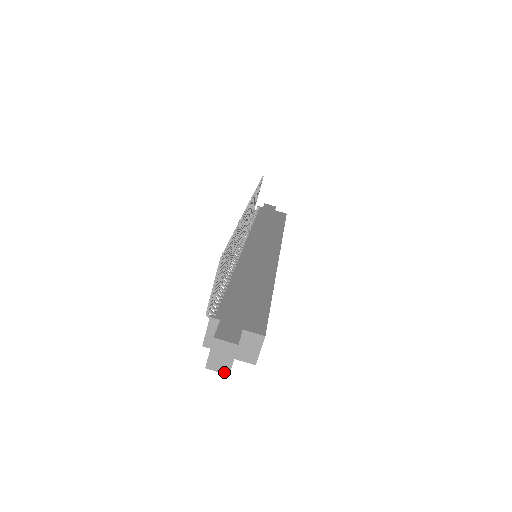
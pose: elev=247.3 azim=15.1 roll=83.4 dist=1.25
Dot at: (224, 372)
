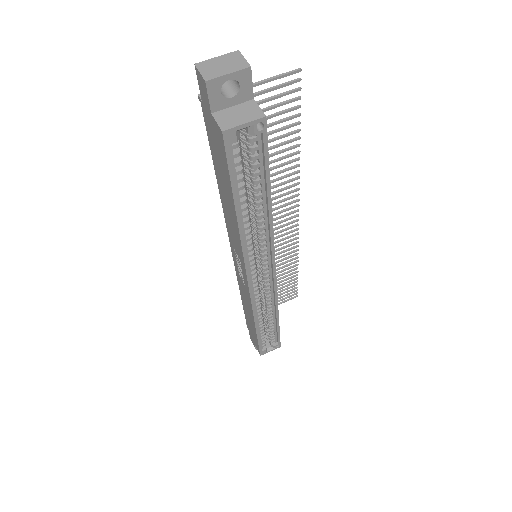
Dot at: (205, 76)
